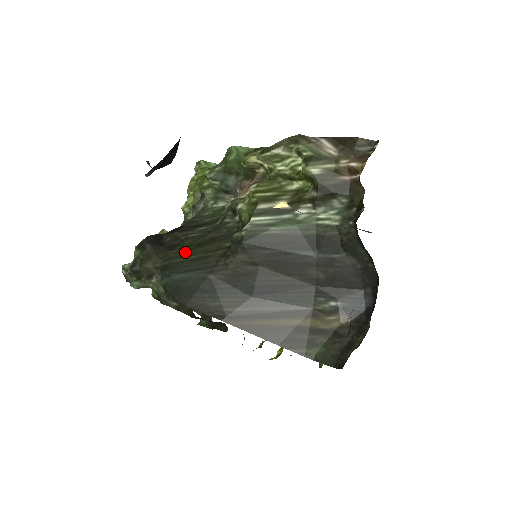
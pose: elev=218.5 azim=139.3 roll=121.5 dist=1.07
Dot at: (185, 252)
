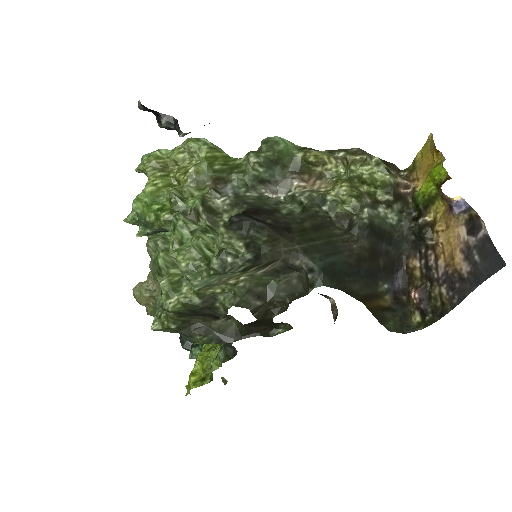
Dot at: (308, 236)
